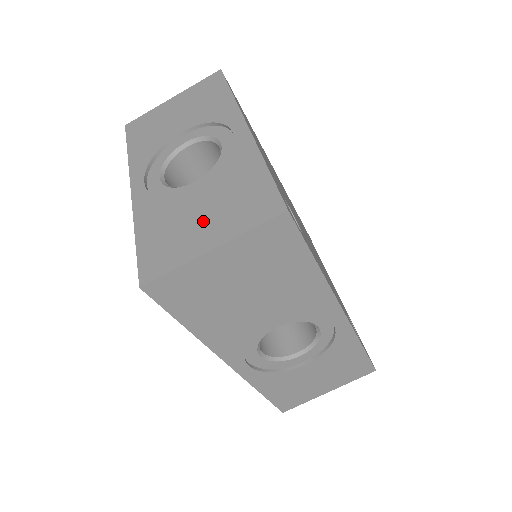
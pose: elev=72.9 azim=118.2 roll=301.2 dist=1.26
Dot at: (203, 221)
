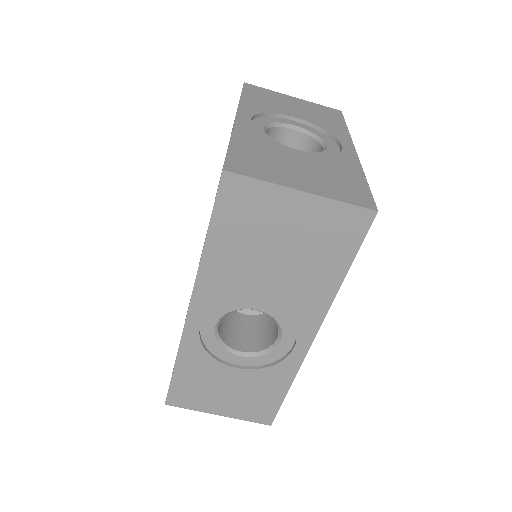
Dot at: (300, 172)
